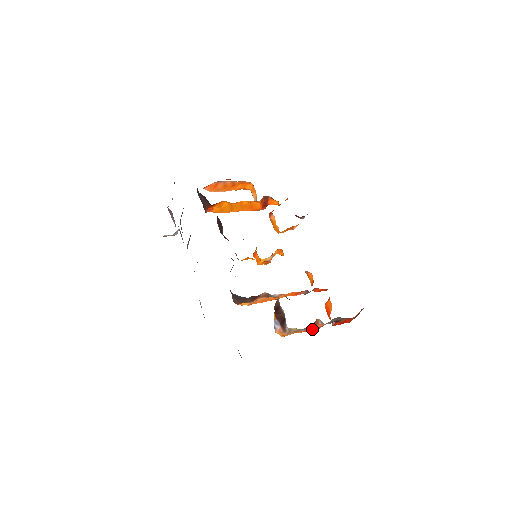
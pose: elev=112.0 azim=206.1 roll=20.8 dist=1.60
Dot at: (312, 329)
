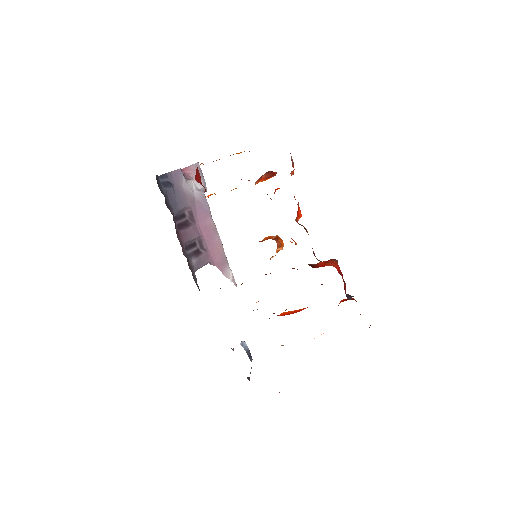
Dot at: occluded
